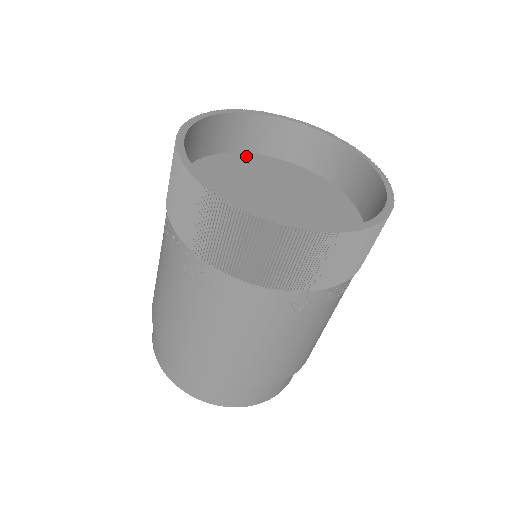
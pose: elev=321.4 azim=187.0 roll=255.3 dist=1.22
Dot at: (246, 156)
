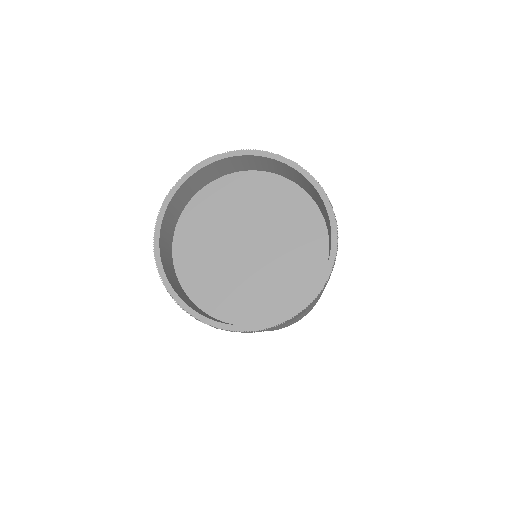
Dot at: (183, 223)
